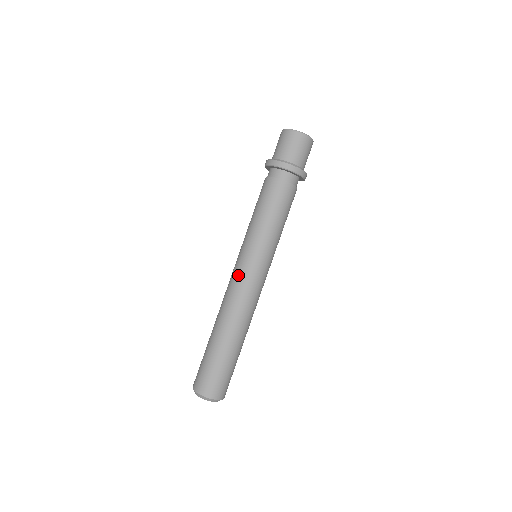
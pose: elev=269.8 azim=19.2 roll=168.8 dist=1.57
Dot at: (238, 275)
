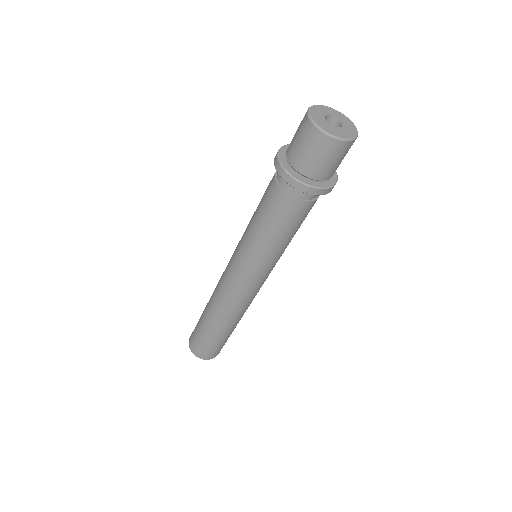
Dot at: (227, 275)
